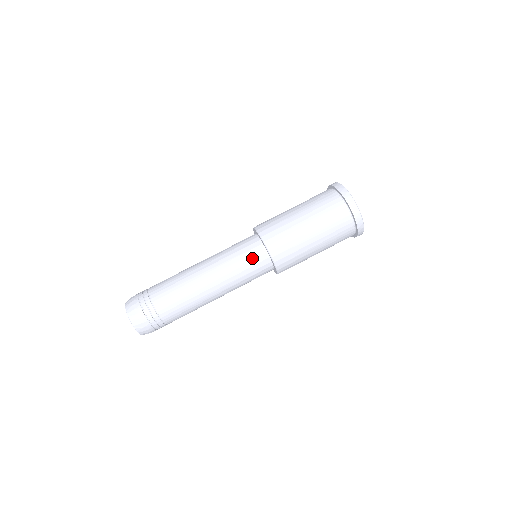
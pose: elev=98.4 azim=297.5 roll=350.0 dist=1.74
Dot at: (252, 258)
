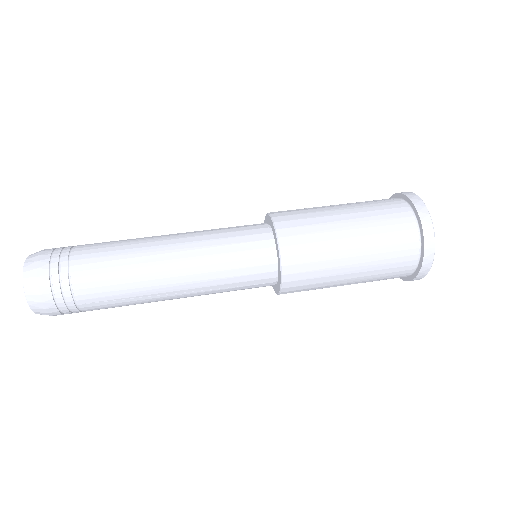
Dot at: (244, 226)
